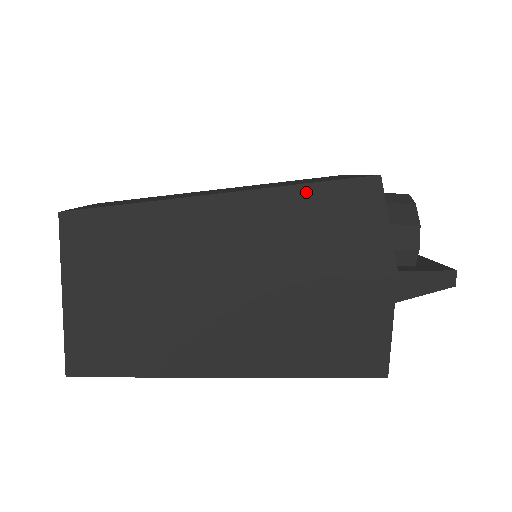
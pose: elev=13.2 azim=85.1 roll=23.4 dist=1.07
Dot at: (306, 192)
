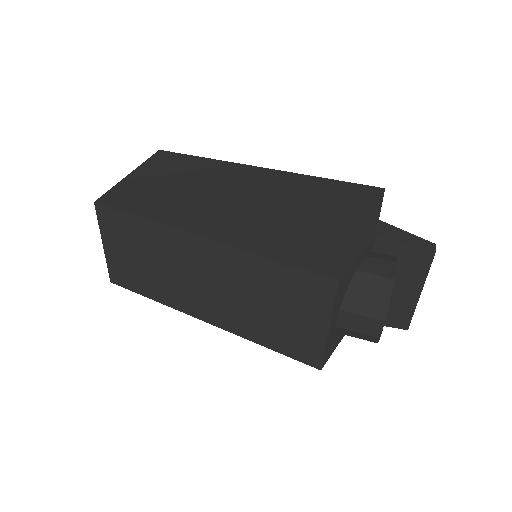
Dot at: occluded
